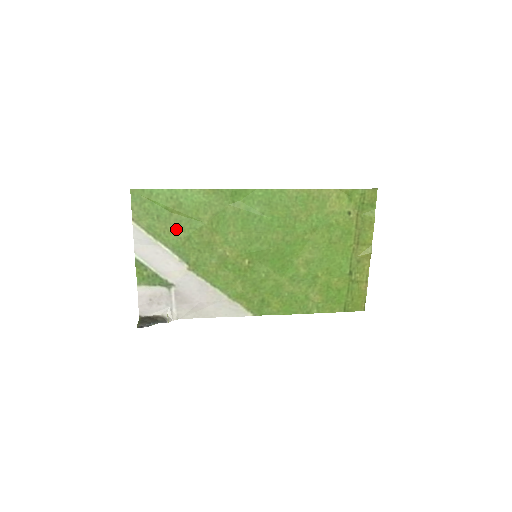
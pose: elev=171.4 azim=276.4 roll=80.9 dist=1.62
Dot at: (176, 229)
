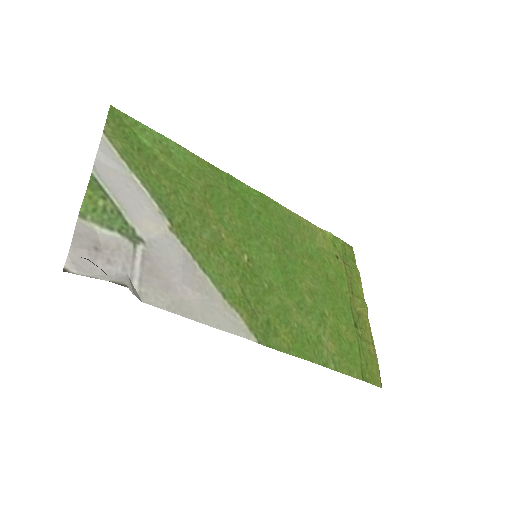
Dot at: (160, 174)
